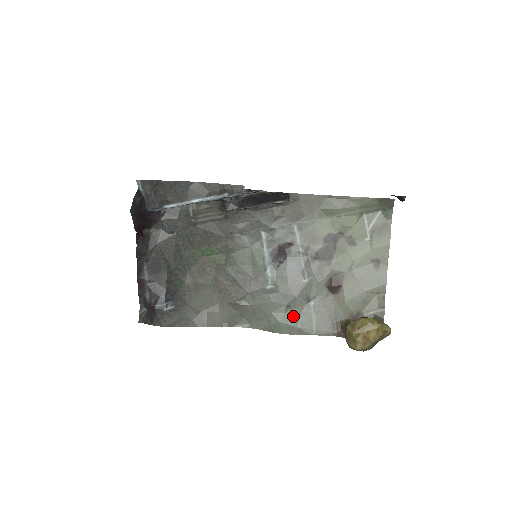
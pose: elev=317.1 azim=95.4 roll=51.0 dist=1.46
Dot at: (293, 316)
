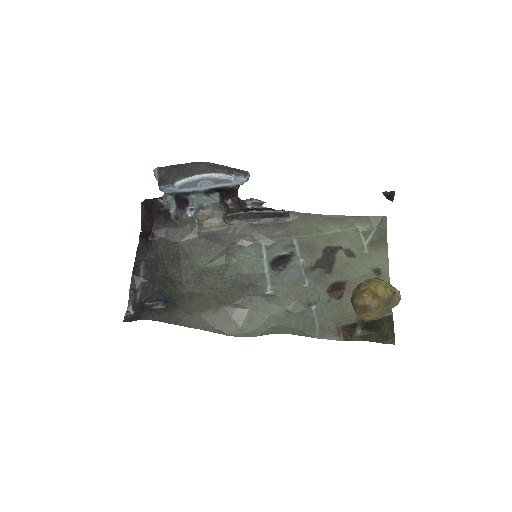
Dot at: (293, 319)
